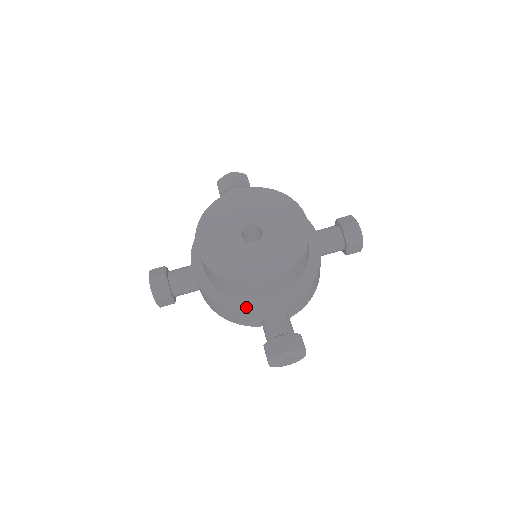
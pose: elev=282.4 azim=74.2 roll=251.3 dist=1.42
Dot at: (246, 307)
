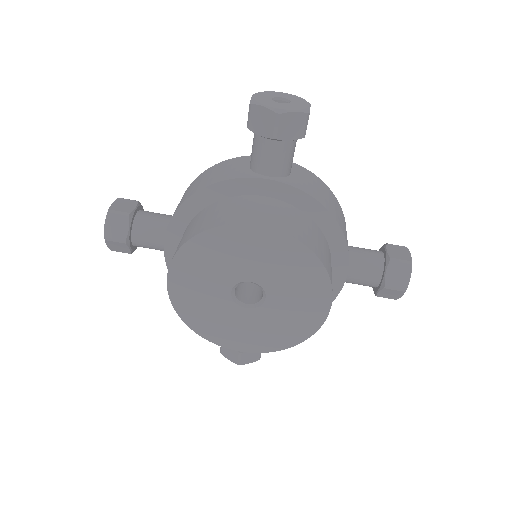
Dot at: occluded
